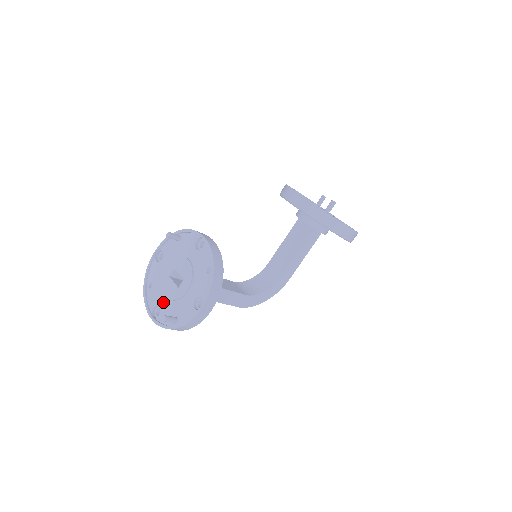
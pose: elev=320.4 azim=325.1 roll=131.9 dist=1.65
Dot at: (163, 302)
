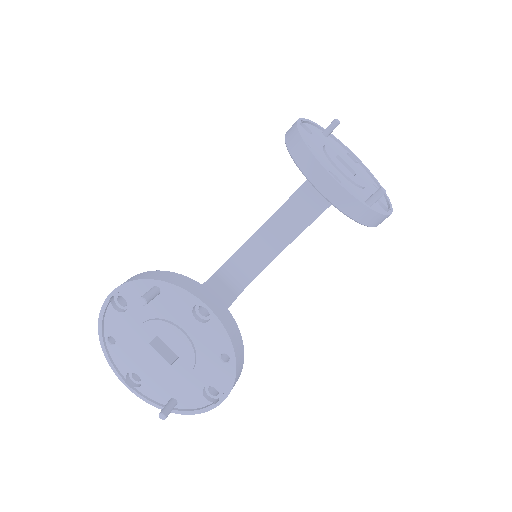
Dot at: (144, 372)
